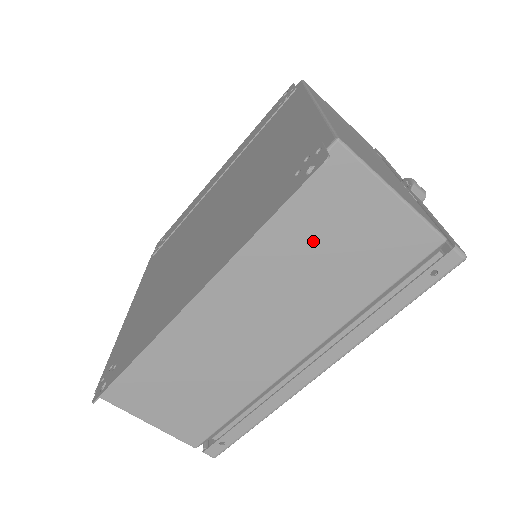
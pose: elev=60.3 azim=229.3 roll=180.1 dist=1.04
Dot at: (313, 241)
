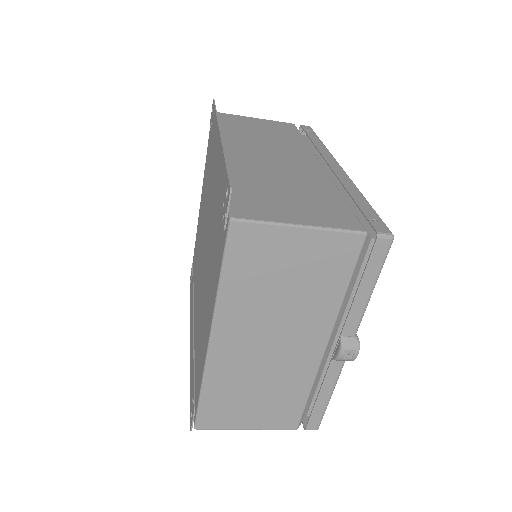
Dot at: occluded
